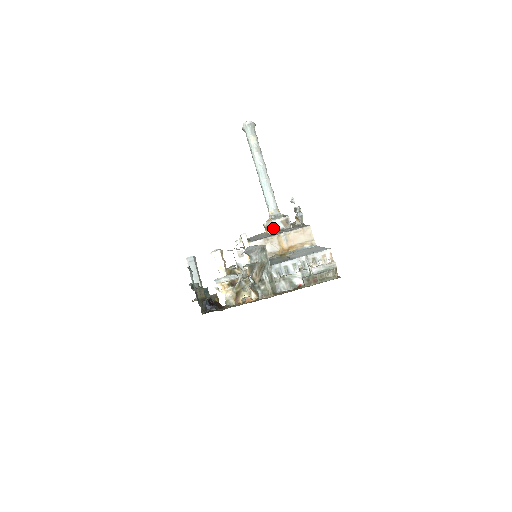
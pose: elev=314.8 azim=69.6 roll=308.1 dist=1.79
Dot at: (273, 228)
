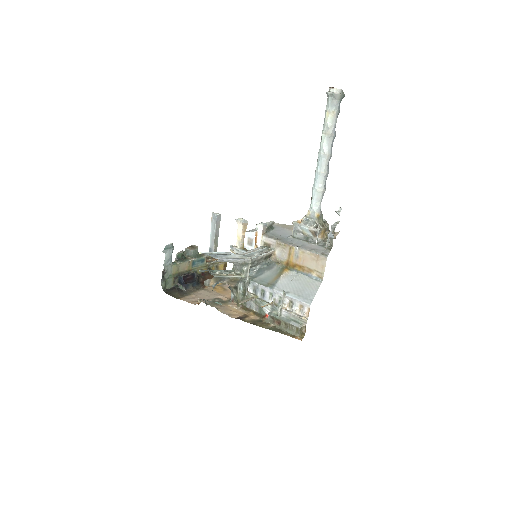
Dot at: (300, 231)
